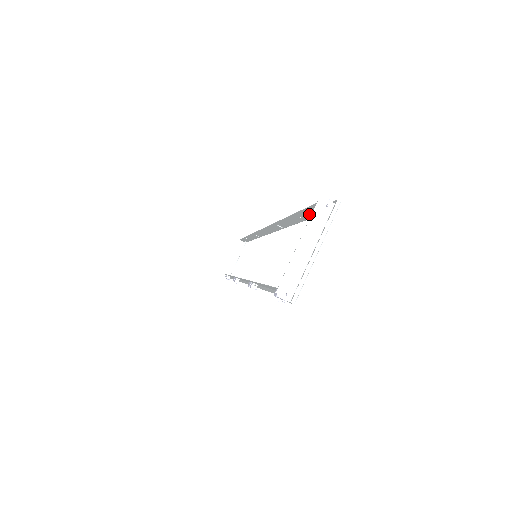
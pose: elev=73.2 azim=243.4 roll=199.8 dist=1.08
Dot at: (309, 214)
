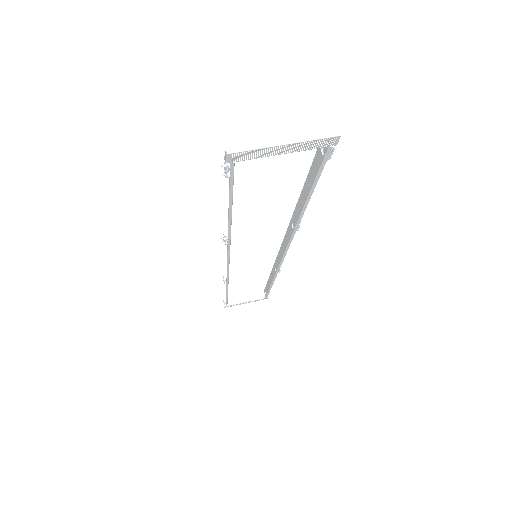
Dot at: (315, 170)
